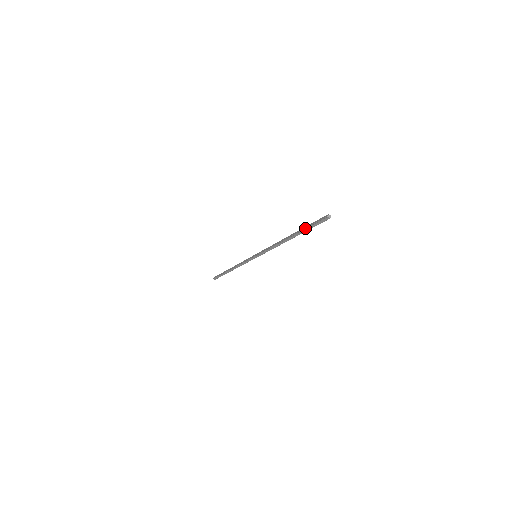
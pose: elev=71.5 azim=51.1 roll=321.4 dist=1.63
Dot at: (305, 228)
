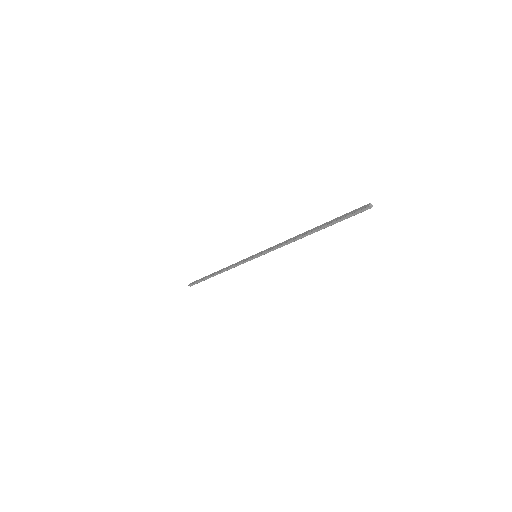
Dot at: (335, 220)
